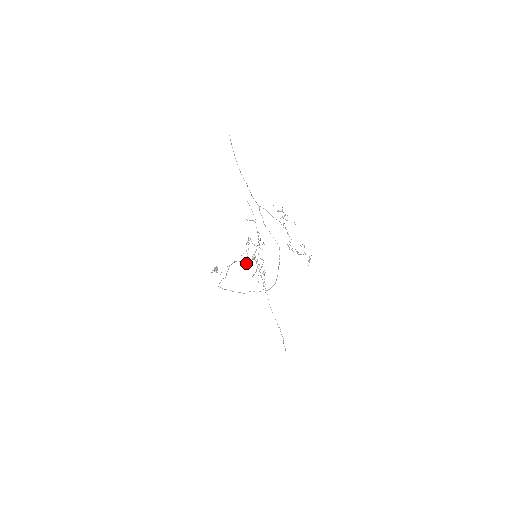
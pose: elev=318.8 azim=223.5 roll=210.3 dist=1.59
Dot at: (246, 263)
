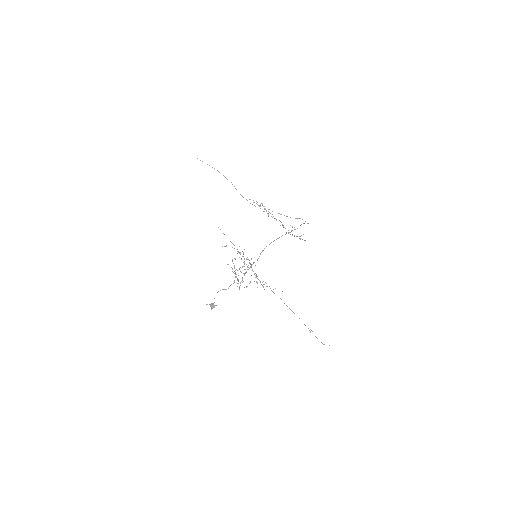
Dot at: (243, 281)
